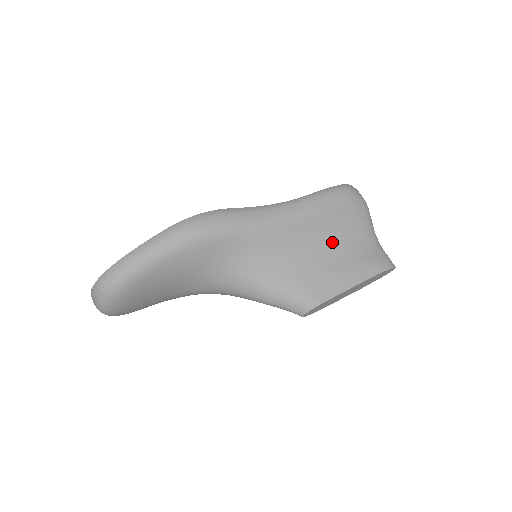
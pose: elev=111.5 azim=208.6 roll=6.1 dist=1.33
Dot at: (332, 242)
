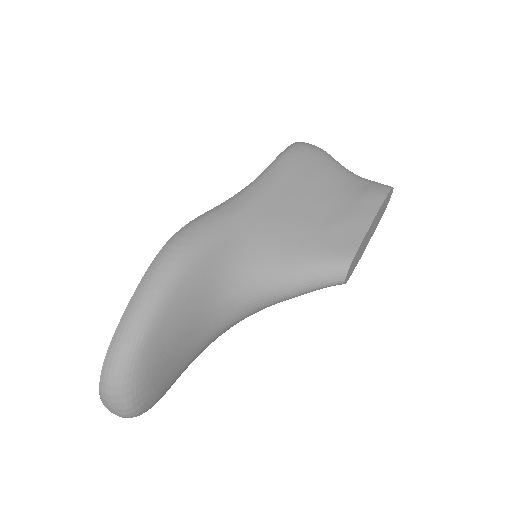
Dot at: (321, 196)
